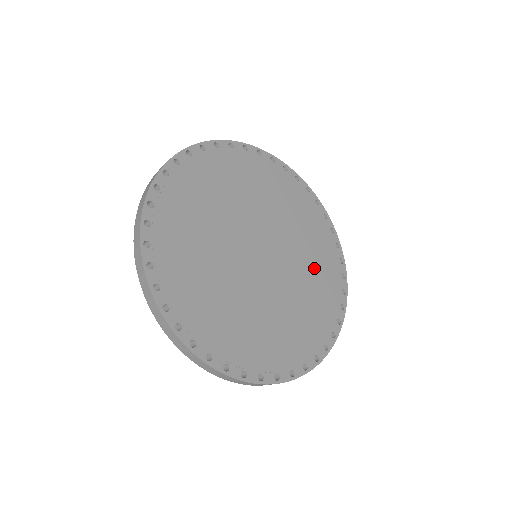
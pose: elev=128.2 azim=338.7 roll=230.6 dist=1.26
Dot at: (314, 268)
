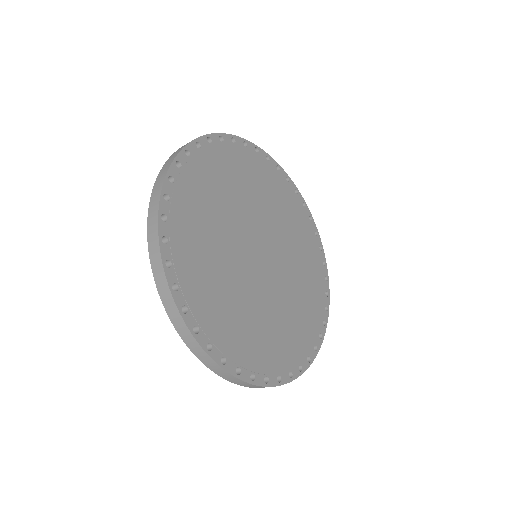
Dot at: (304, 289)
